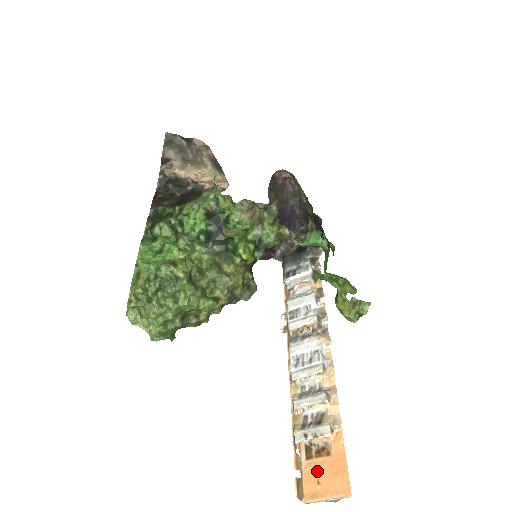
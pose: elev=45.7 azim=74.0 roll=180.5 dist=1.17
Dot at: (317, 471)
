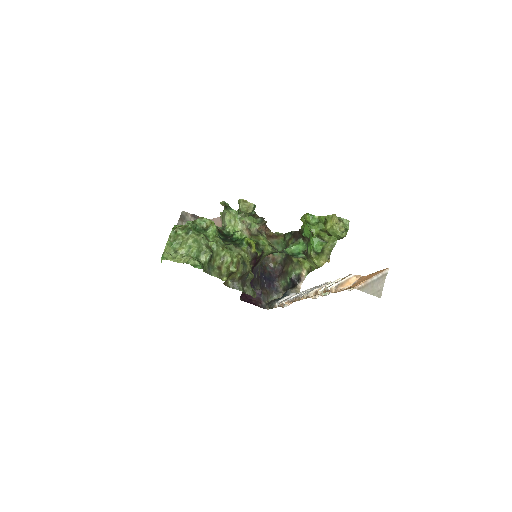
Dot at: (355, 283)
